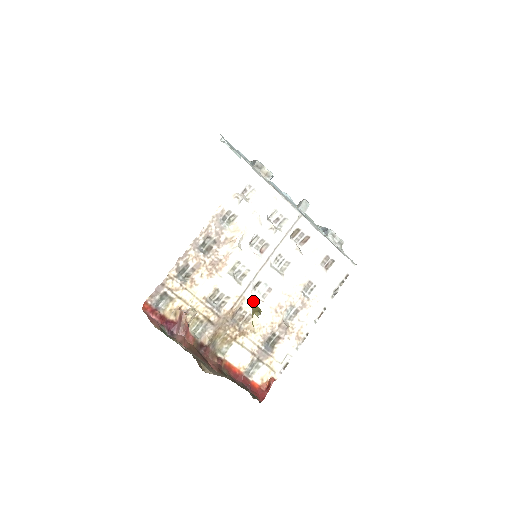
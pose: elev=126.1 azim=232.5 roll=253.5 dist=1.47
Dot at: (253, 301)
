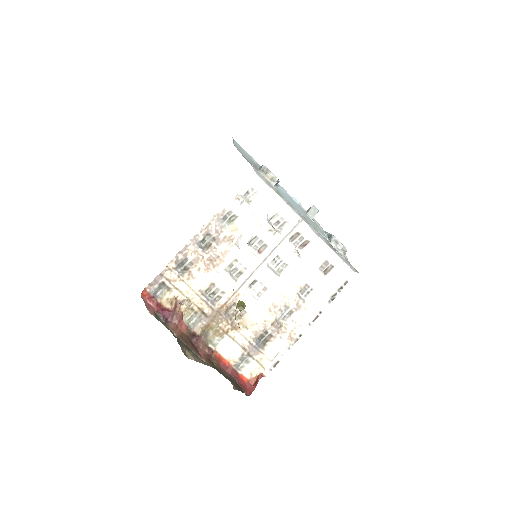
Dot at: (247, 298)
